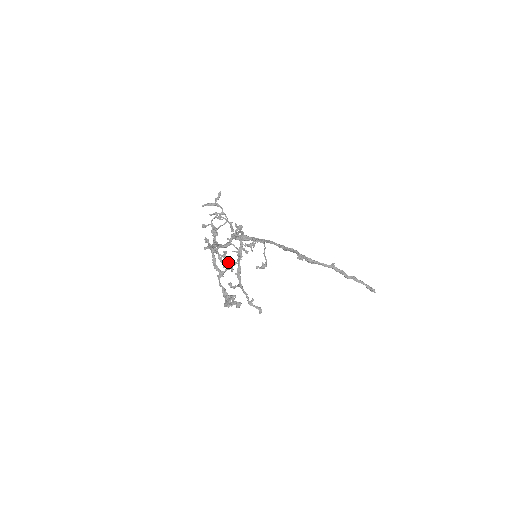
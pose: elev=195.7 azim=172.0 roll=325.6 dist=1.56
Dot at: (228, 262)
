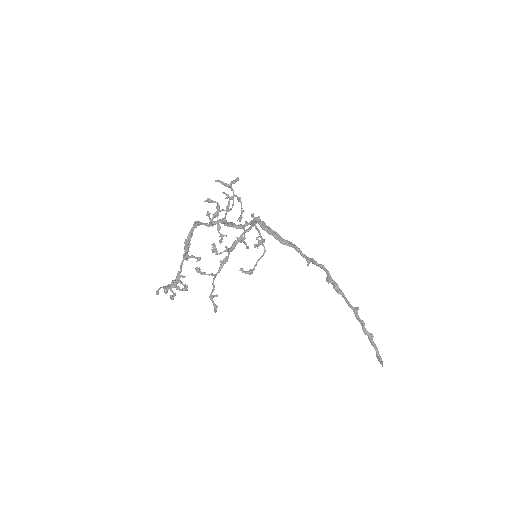
Dot at: (213, 247)
